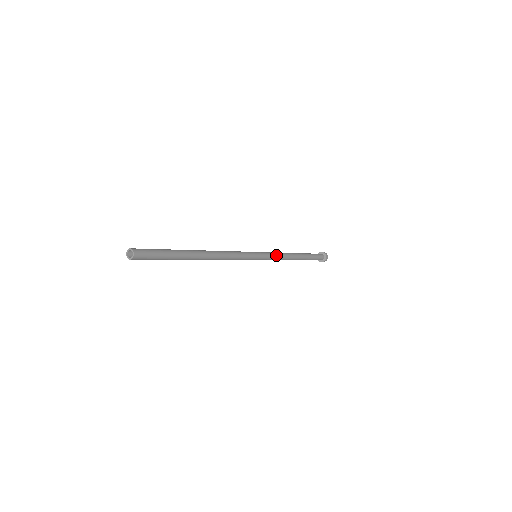
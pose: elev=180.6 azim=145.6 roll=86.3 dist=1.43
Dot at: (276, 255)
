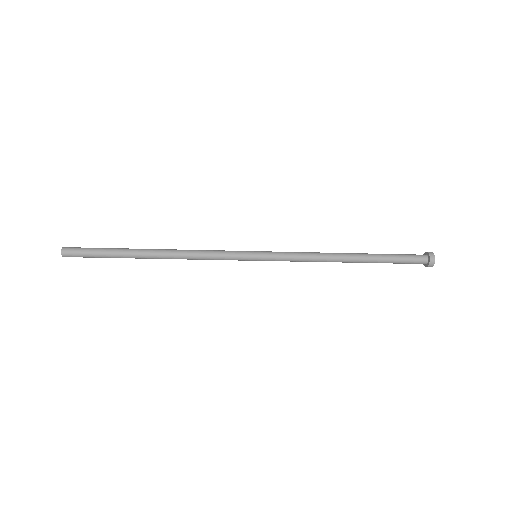
Dot at: (294, 253)
